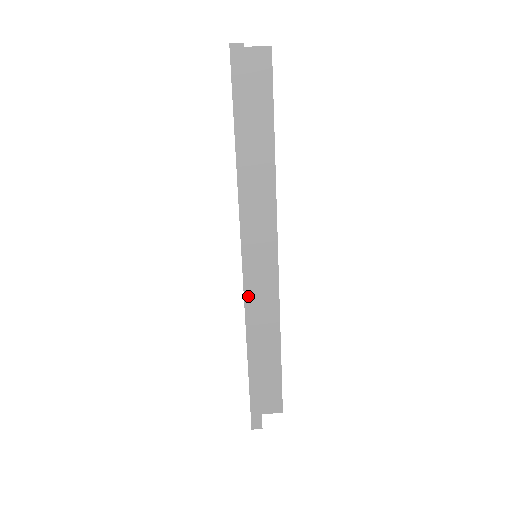
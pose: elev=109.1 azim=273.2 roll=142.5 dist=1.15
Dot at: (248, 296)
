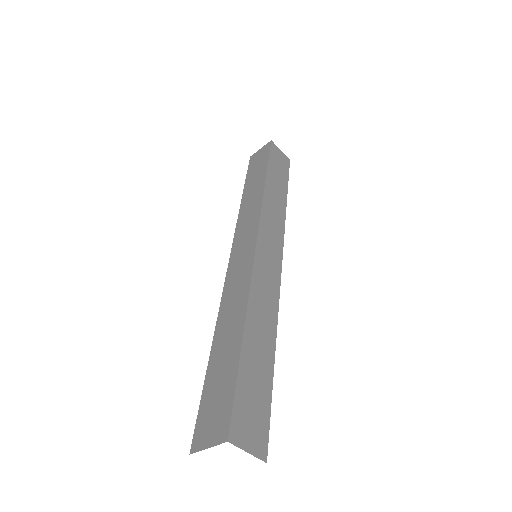
Dot at: occluded
